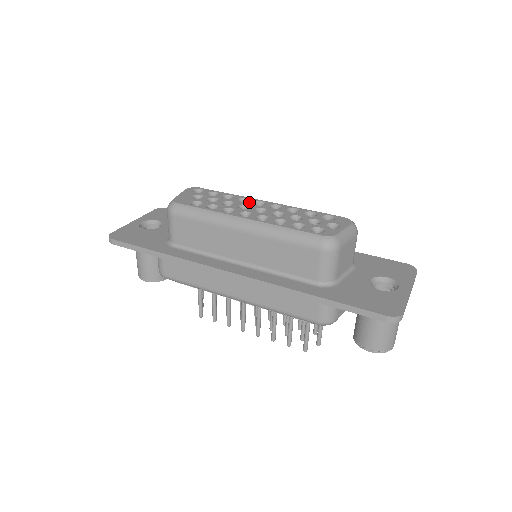
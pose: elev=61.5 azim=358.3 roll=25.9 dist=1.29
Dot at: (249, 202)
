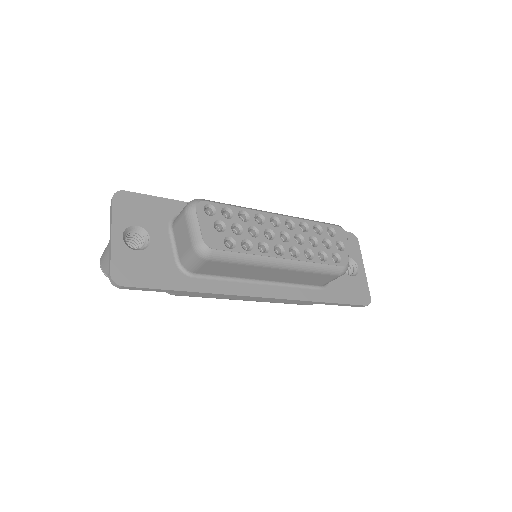
Dot at: (267, 223)
